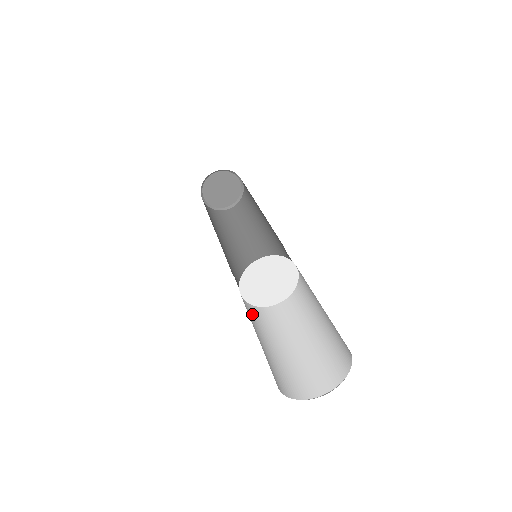
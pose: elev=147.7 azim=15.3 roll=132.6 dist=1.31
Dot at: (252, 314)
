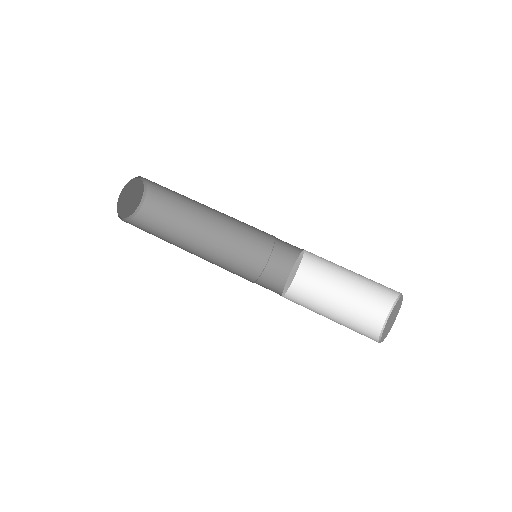
Dot at: (303, 294)
